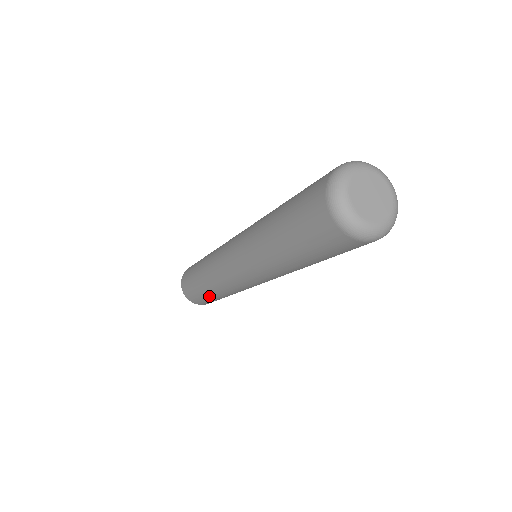
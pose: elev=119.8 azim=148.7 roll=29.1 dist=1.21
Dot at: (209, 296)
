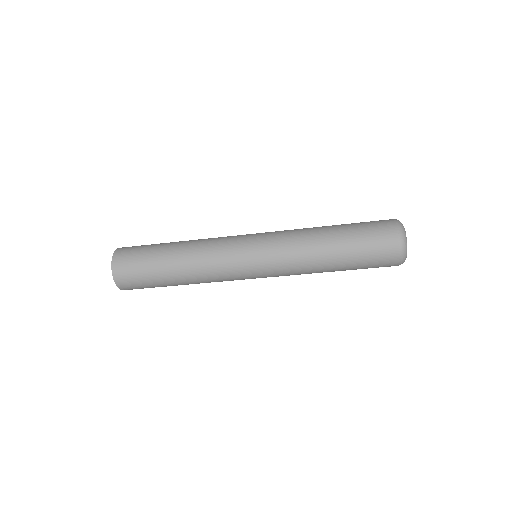
Dot at: occluded
